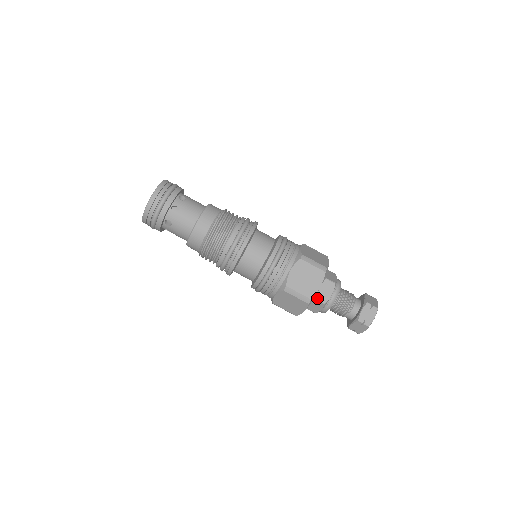
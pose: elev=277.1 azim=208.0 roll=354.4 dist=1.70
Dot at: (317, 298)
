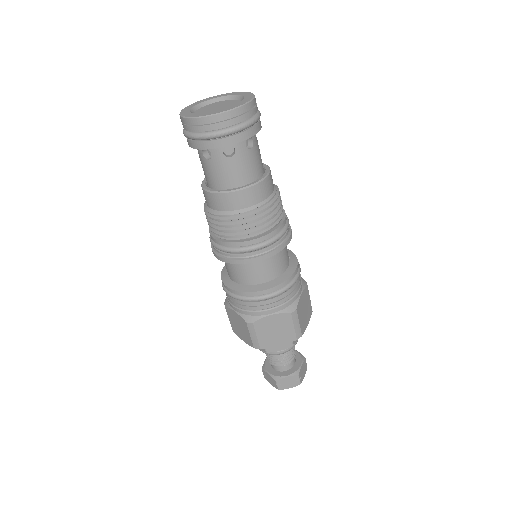
Dot at: occluded
